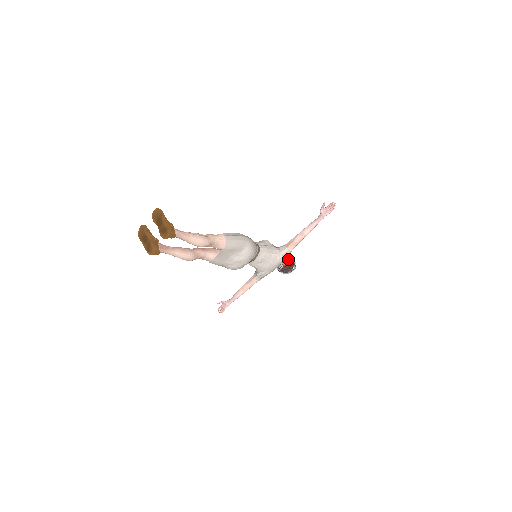
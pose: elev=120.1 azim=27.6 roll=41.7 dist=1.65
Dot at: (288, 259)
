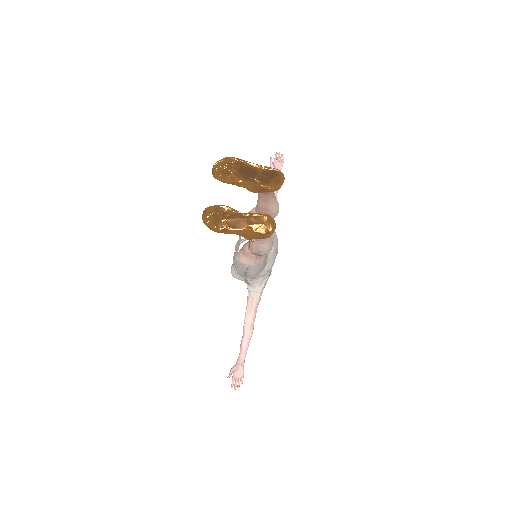
Dot at: occluded
